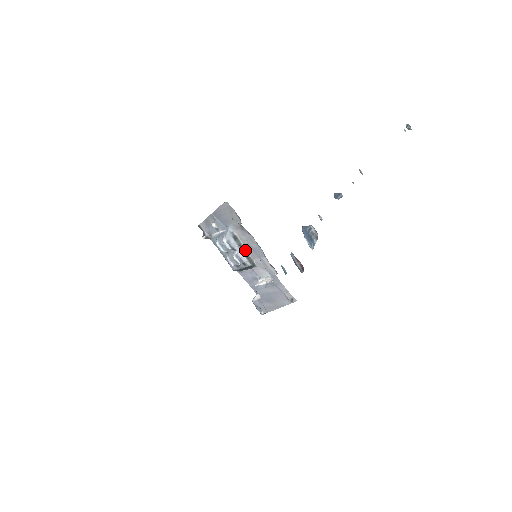
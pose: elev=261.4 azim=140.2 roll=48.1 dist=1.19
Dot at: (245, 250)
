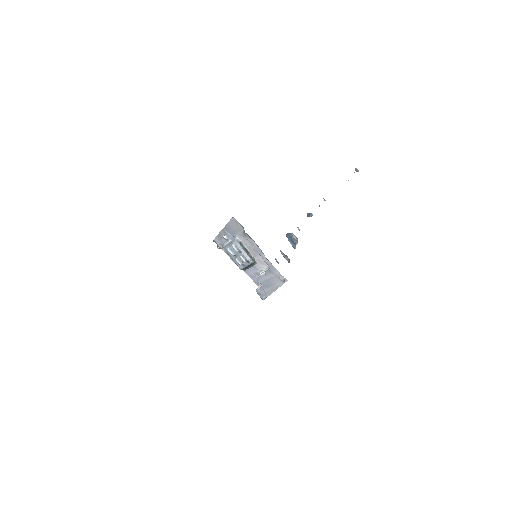
Dot at: (248, 252)
